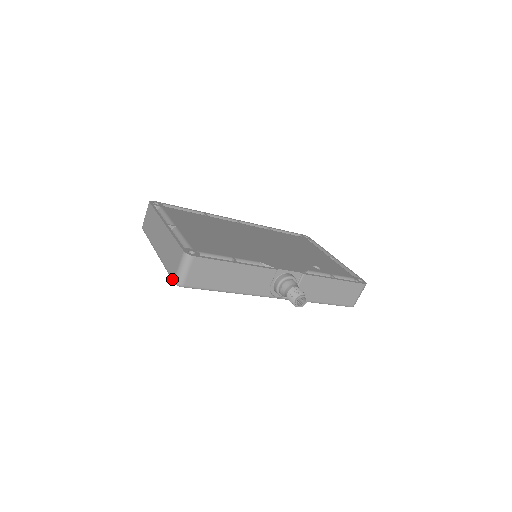
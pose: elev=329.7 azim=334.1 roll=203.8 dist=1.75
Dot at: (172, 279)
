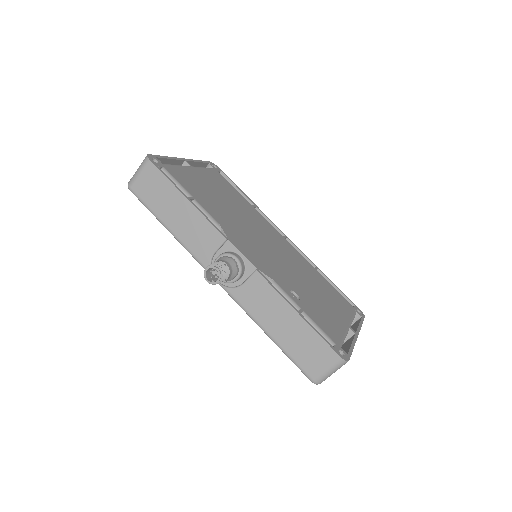
Dot at: occluded
